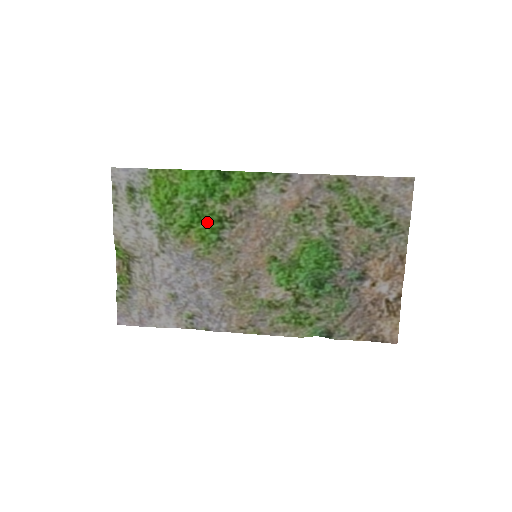
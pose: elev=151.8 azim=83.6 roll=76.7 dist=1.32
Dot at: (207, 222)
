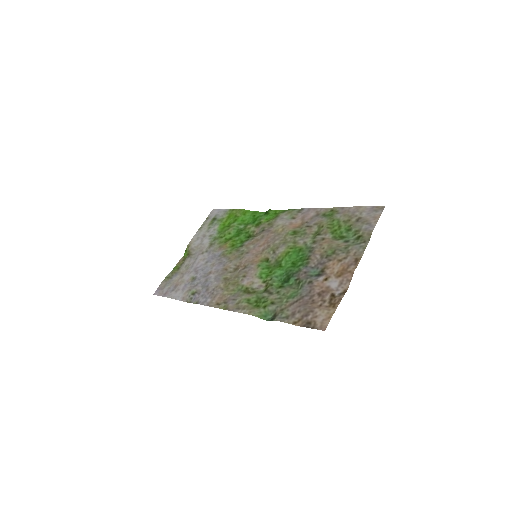
Dot at: (241, 237)
